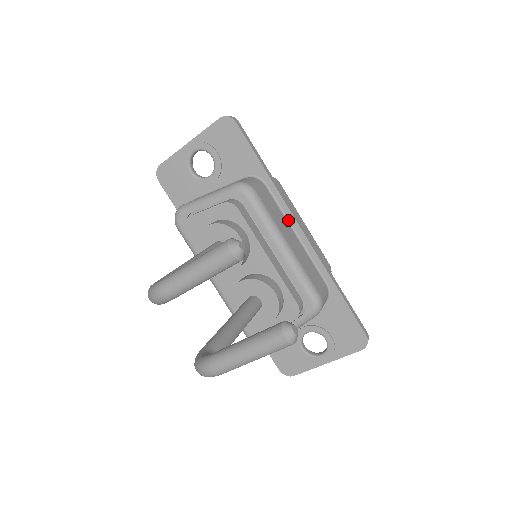
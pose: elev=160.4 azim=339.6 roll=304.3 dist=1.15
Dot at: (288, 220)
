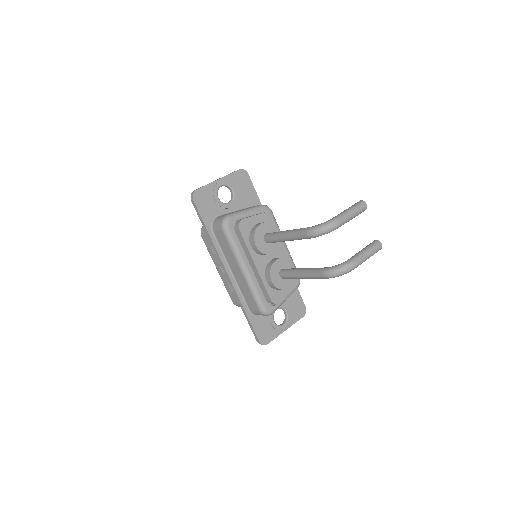
Dot at: occluded
